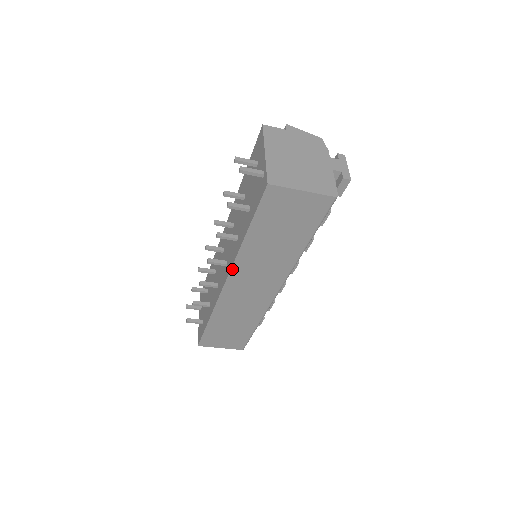
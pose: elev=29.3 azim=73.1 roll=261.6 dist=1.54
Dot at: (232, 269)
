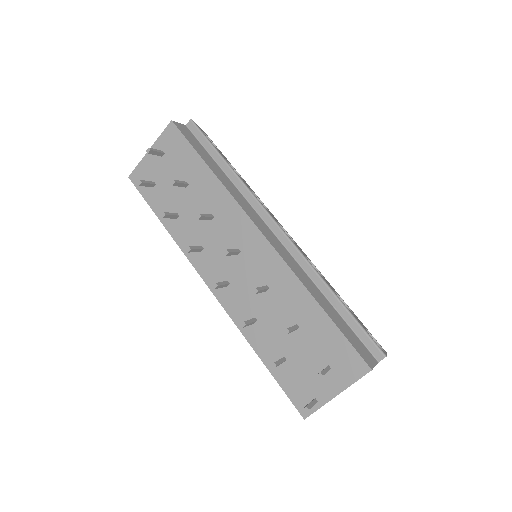
Dot at: (226, 310)
